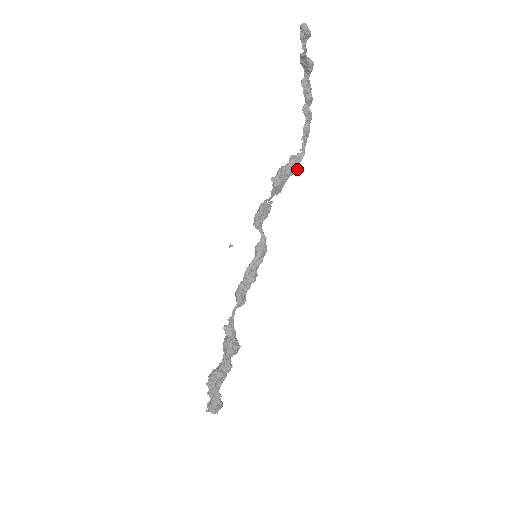
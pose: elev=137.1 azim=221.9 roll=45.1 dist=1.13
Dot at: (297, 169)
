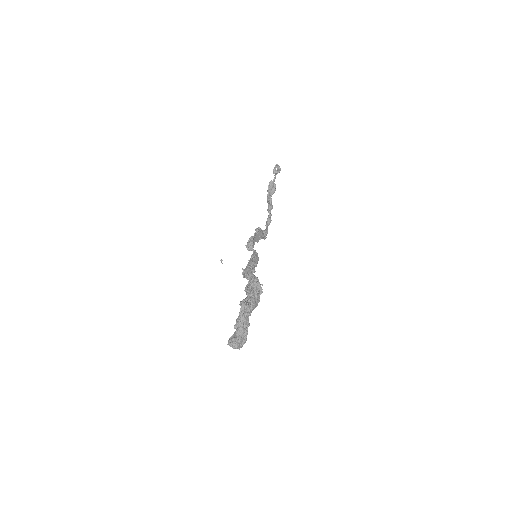
Dot at: occluded
